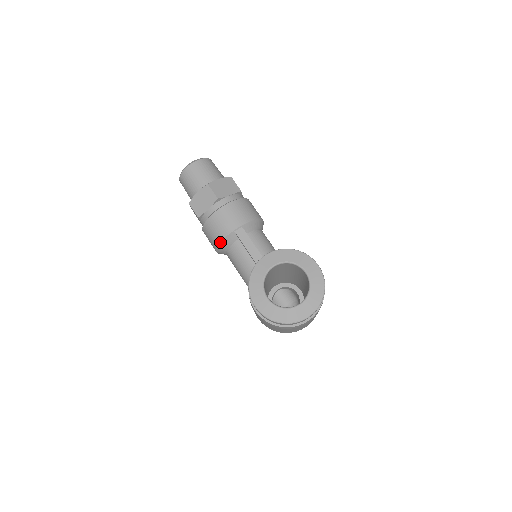
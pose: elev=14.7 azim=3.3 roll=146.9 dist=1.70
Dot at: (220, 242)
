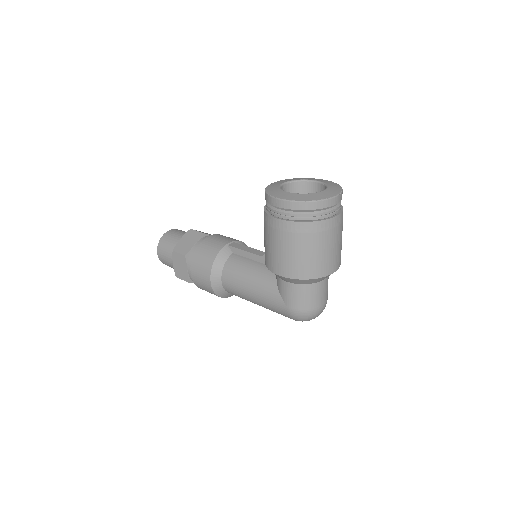
Dot at: (214, 259)
